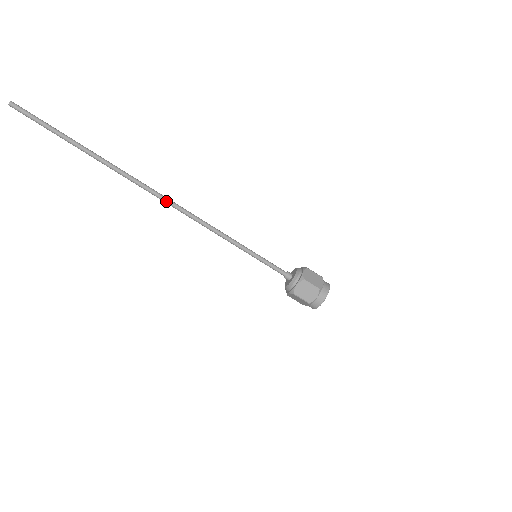
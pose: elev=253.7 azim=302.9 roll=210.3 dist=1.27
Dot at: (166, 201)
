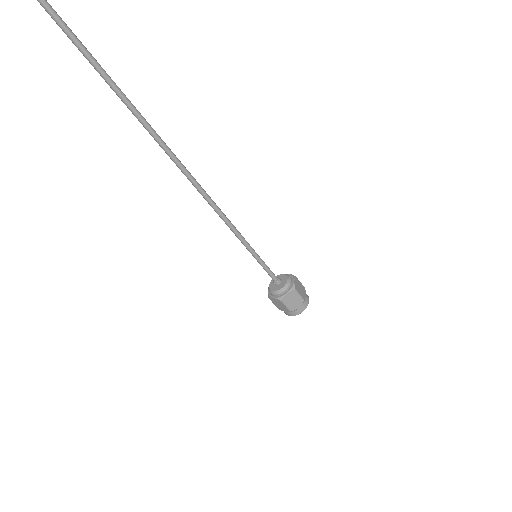
Dot at: (190, 178)
